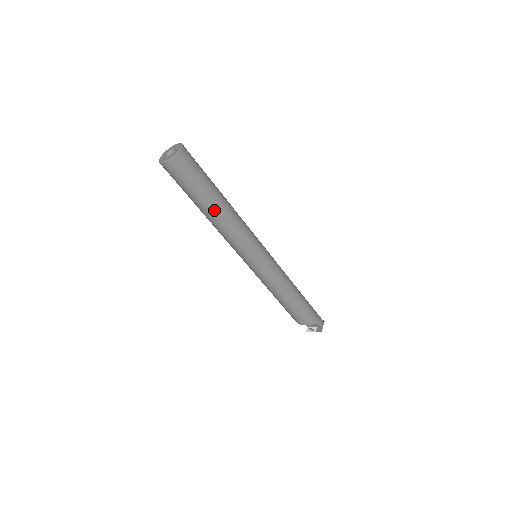
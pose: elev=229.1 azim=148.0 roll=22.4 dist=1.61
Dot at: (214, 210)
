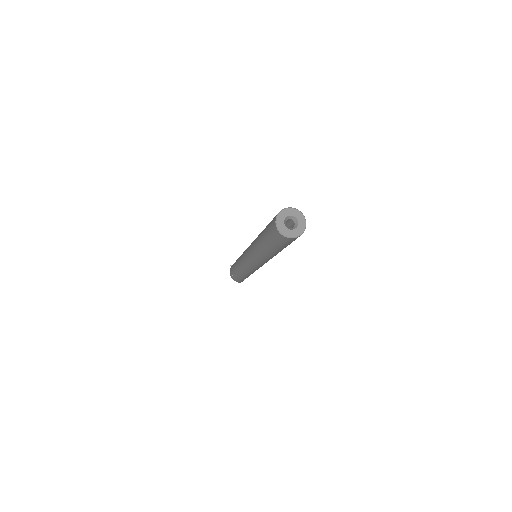
Dot at: (266, 252)
